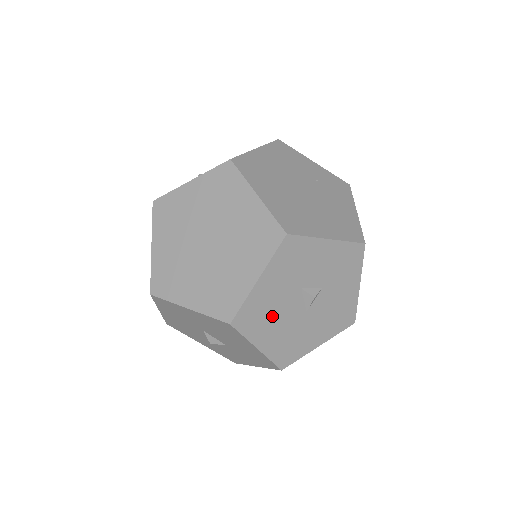
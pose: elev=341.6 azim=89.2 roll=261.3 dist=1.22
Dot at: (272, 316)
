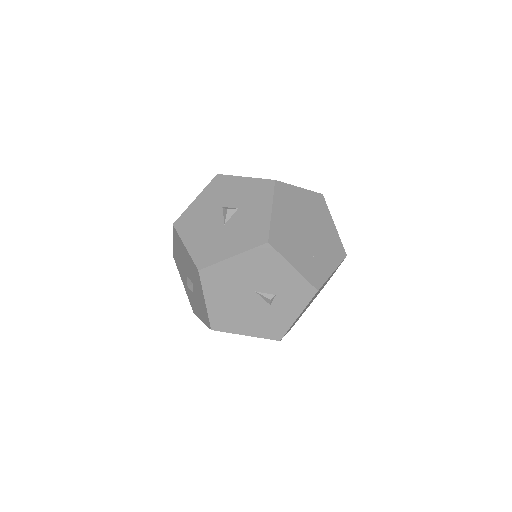
Dot at: (200, 224)
